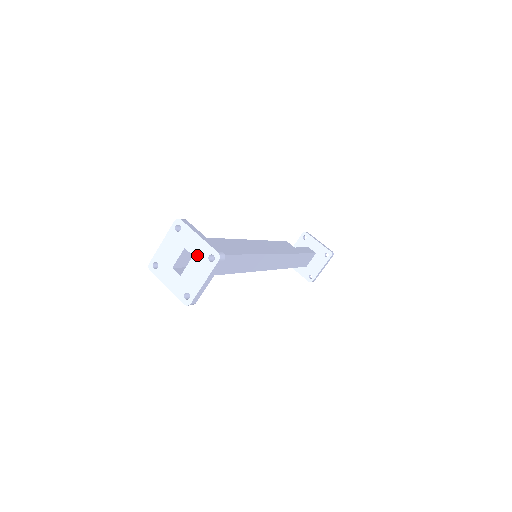
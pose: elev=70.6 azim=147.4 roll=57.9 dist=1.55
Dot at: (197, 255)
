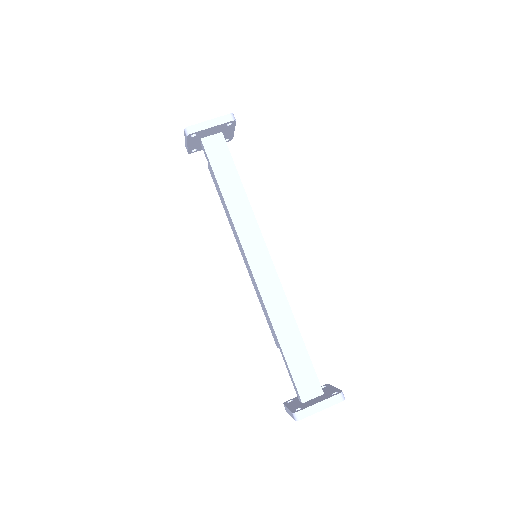
Dot at: occluded
